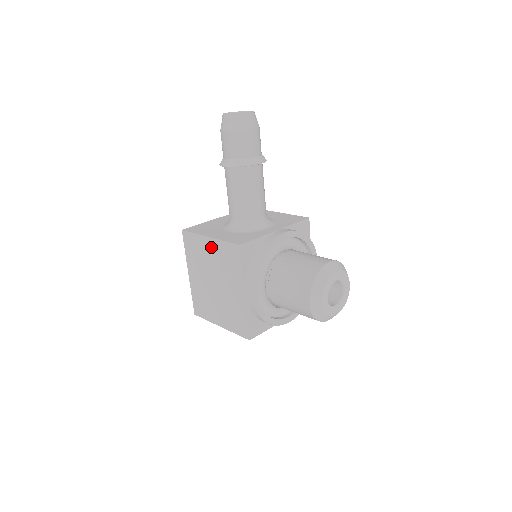
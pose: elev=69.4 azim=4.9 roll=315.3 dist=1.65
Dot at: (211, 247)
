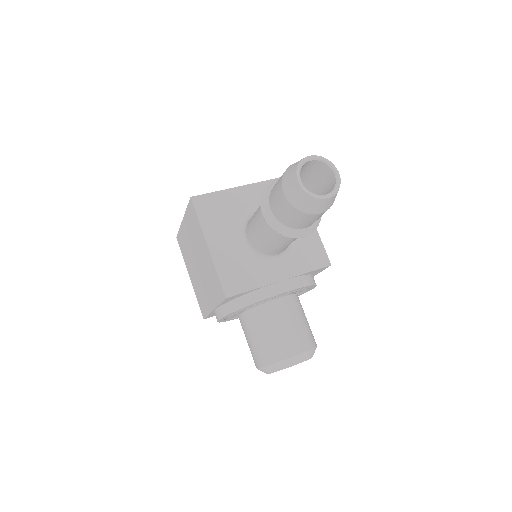
Dot at: (206, 253)
